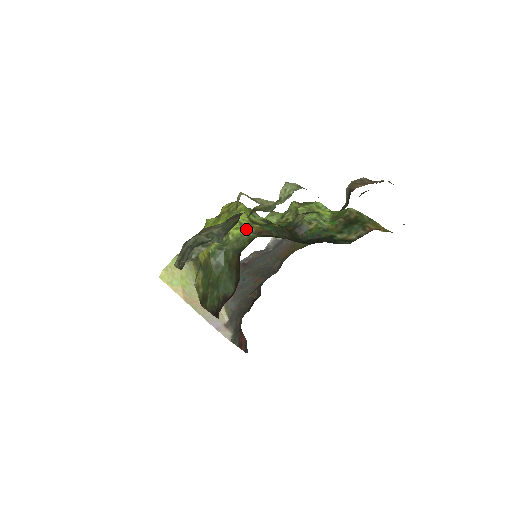
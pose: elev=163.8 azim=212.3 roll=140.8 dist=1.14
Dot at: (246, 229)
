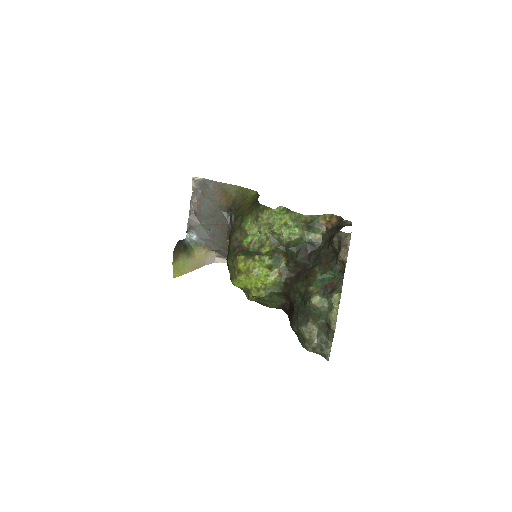
Dot at: (274, 277)
